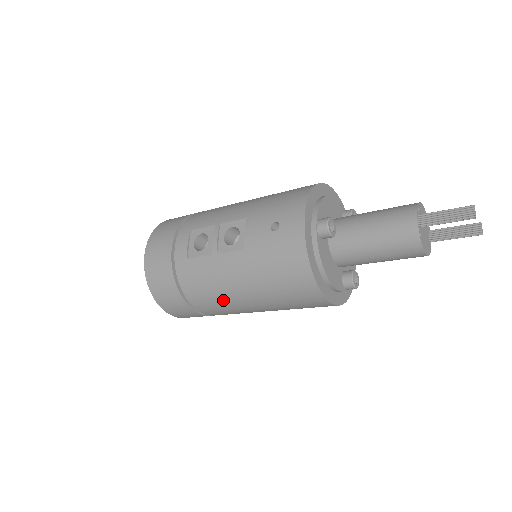
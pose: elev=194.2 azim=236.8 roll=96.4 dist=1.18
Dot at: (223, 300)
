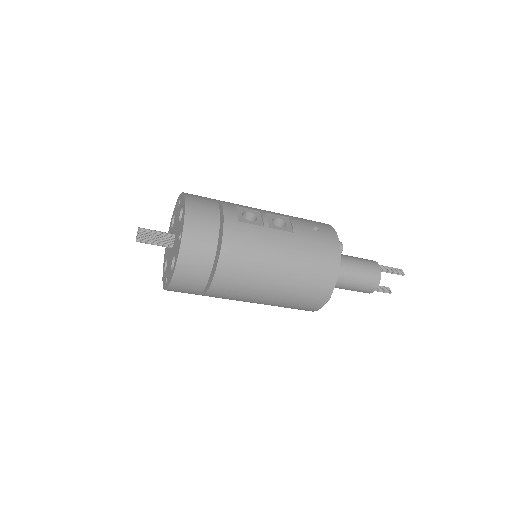
Dot at: (255, 266)
